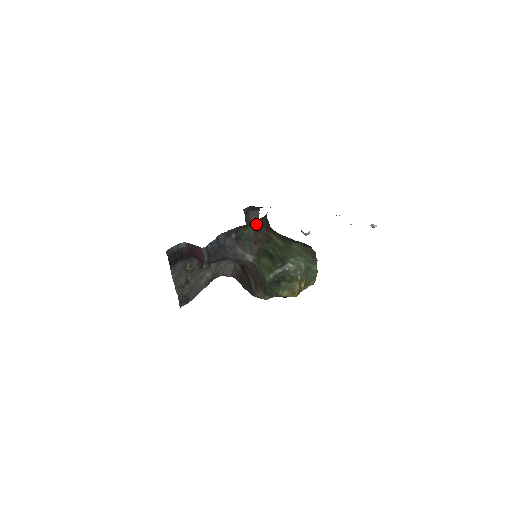
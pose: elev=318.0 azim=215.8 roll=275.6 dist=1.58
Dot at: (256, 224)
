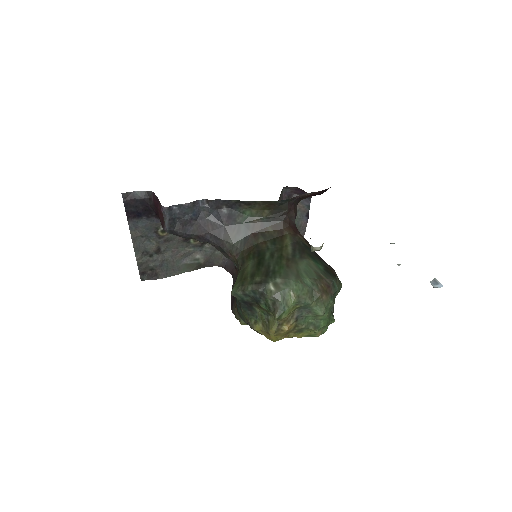
Dot at: (268, 208)
